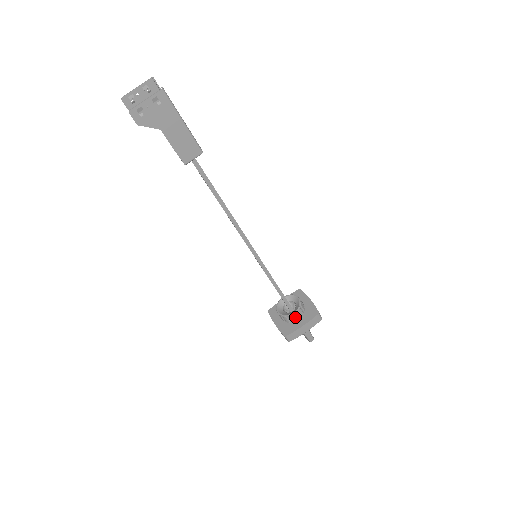
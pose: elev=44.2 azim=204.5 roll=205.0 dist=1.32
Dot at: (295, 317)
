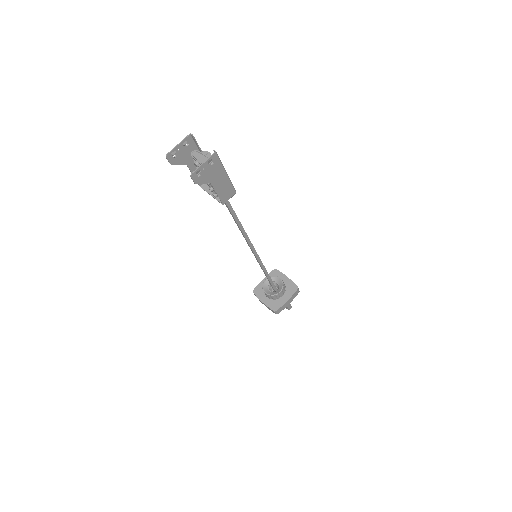
Dot at: (280, 295)
